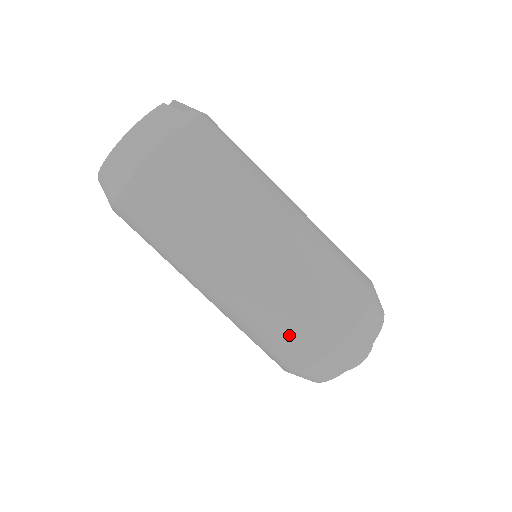
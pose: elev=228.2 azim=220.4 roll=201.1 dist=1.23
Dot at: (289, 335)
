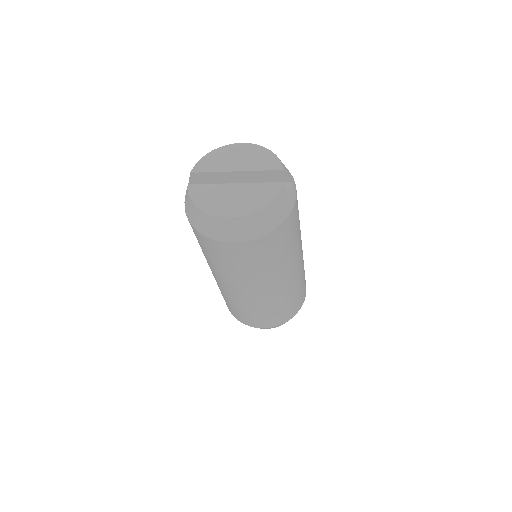
Dot at: (260, 318)
